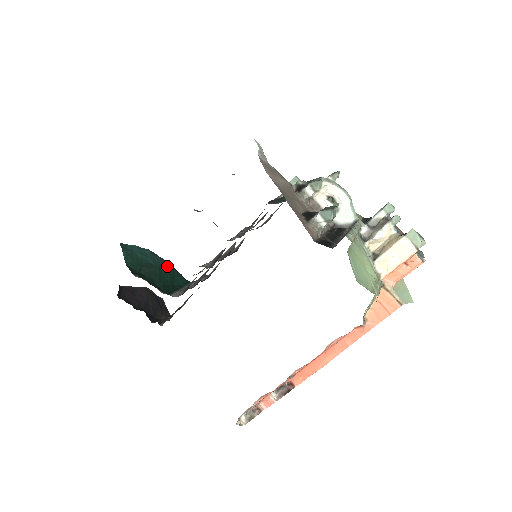
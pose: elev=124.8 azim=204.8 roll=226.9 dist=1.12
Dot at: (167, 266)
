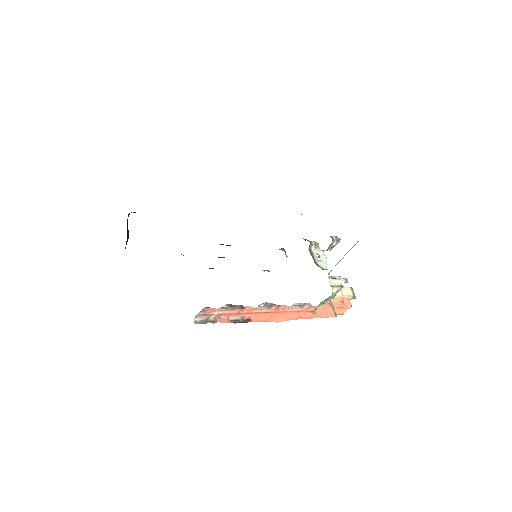
Dot at: occluded
